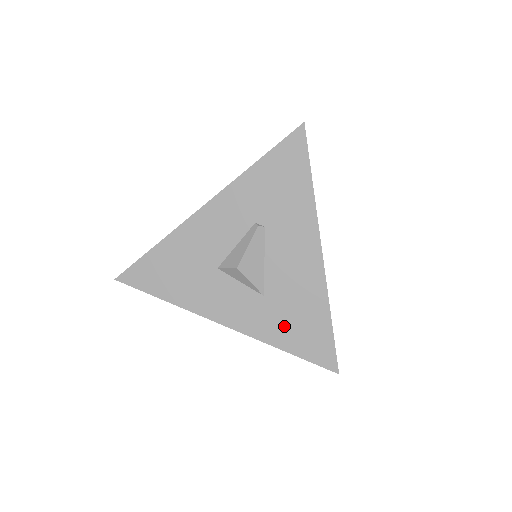
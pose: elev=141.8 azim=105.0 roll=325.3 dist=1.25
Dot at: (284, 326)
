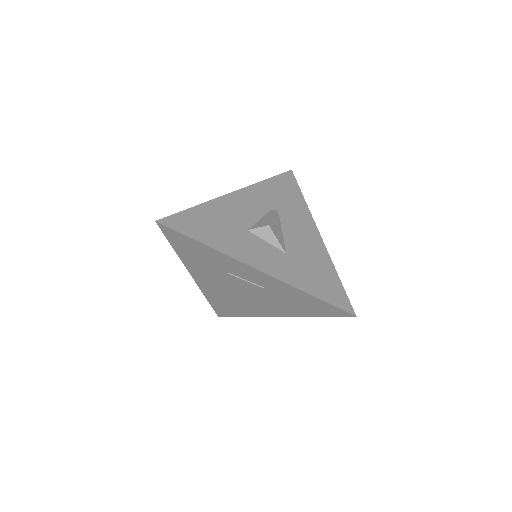
Dot at: (306, 277)
